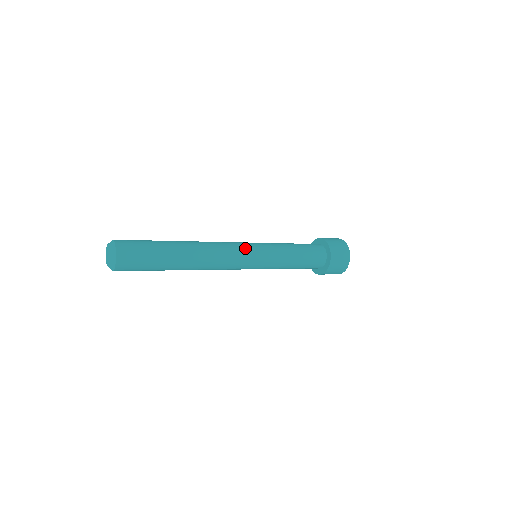
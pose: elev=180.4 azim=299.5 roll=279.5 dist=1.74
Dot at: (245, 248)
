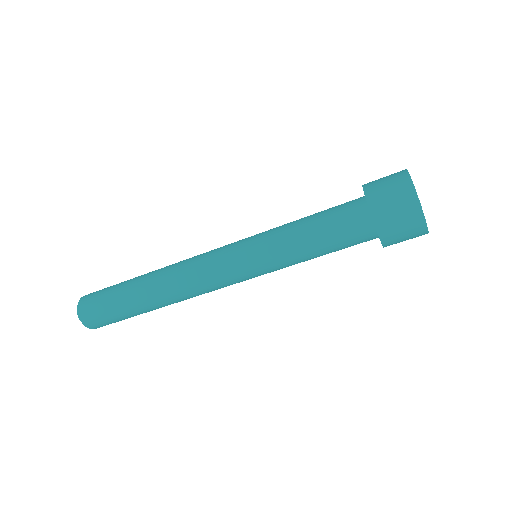
Dot at: occluded
